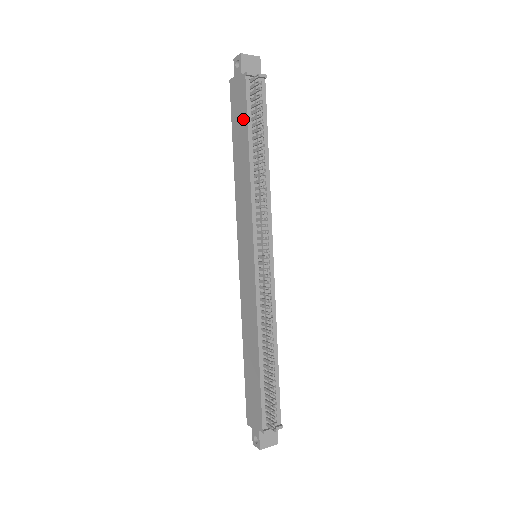
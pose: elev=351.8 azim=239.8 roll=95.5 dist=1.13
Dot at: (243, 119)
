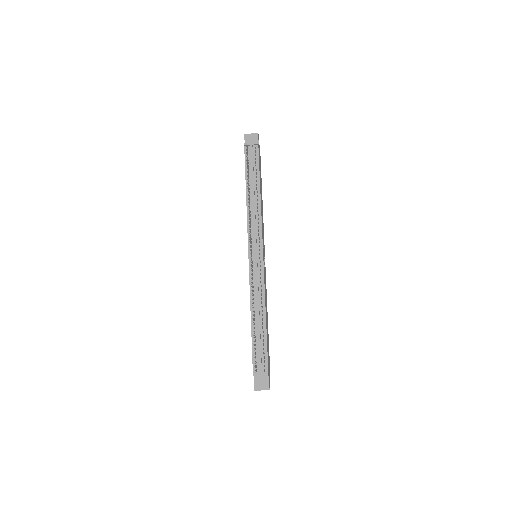
Dot at: occluded
